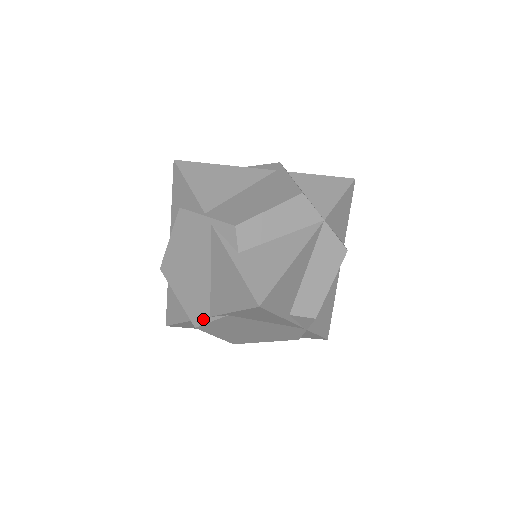
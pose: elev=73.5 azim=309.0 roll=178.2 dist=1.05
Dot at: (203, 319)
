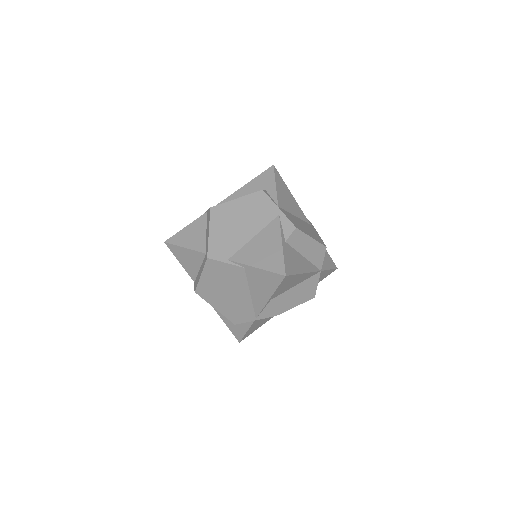
Dot at: (220, 257)
